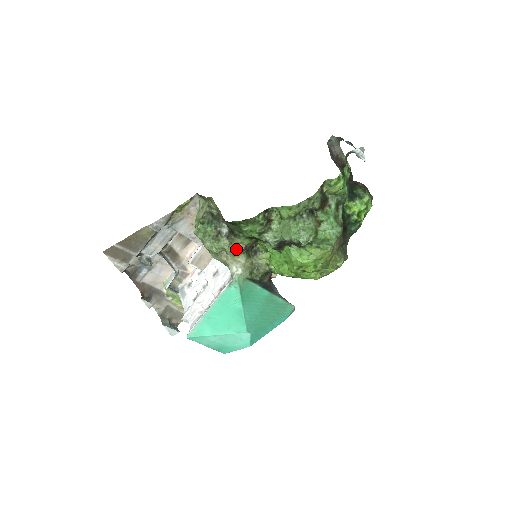
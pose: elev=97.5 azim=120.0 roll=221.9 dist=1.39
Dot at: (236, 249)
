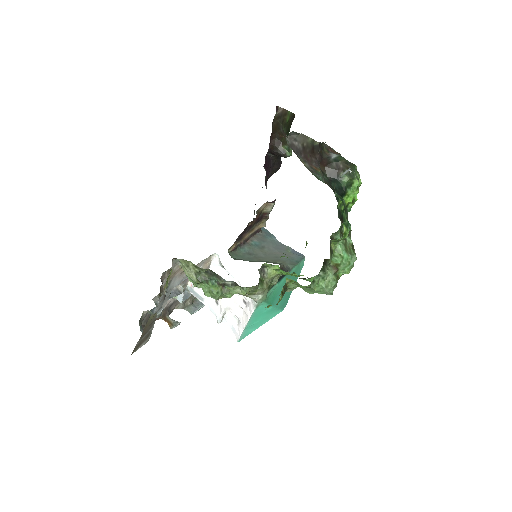
Dot at: (251, 291)
